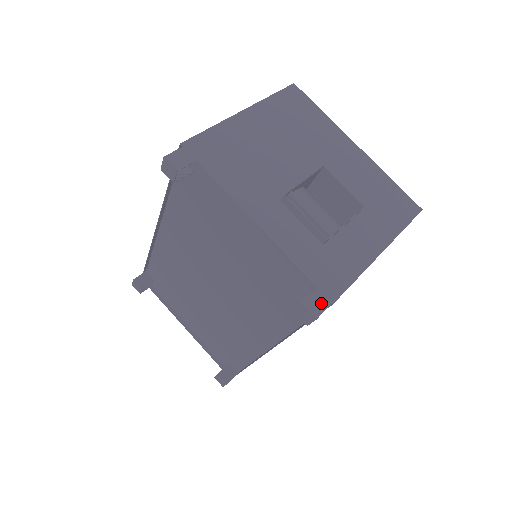
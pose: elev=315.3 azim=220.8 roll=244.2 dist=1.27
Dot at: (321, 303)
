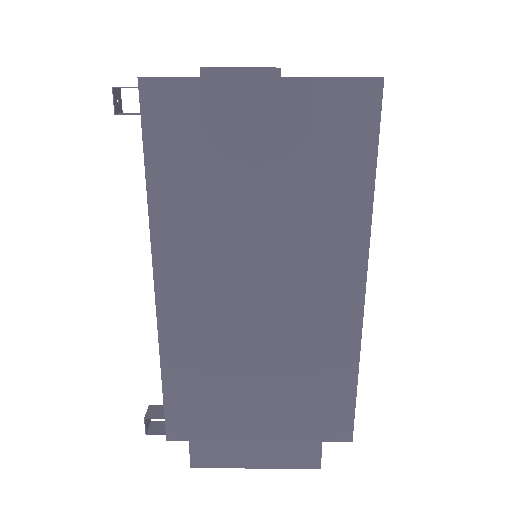
Dot at: (136, 87)
